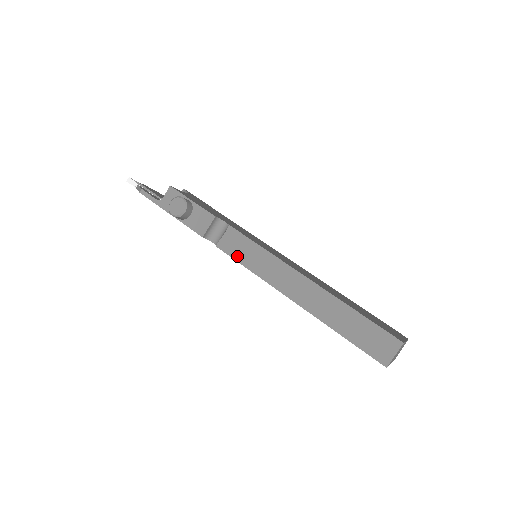
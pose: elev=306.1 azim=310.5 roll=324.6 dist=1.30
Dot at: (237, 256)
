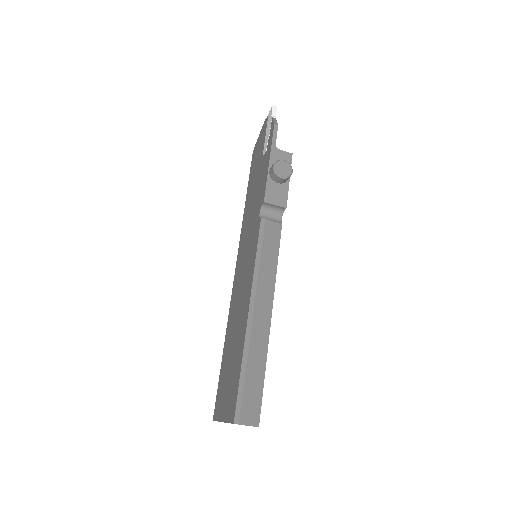
Dot at: (262, 242)
